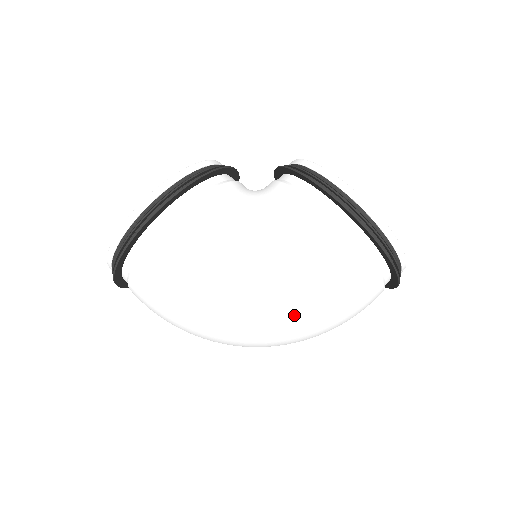
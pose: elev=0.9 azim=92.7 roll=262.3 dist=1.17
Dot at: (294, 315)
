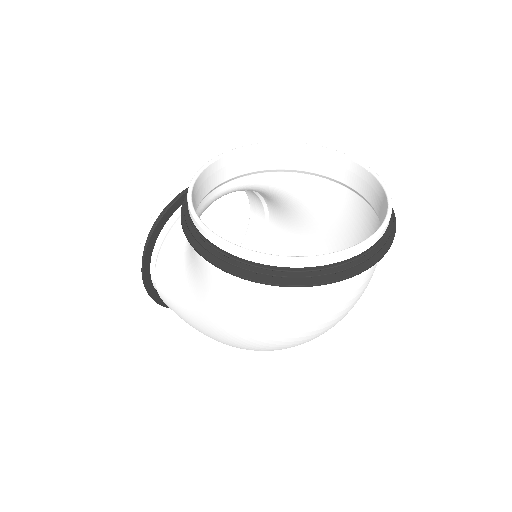
Dot at: (259, 343)
